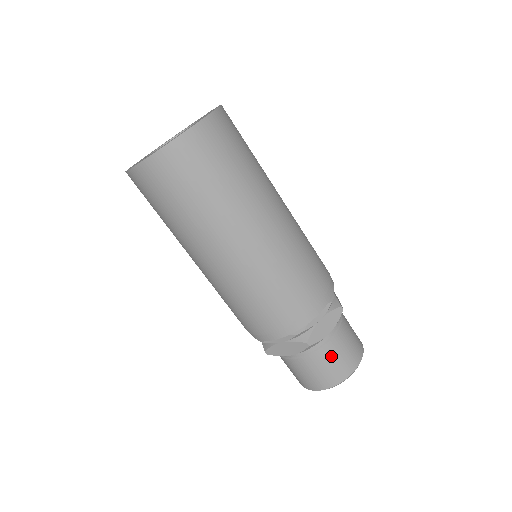
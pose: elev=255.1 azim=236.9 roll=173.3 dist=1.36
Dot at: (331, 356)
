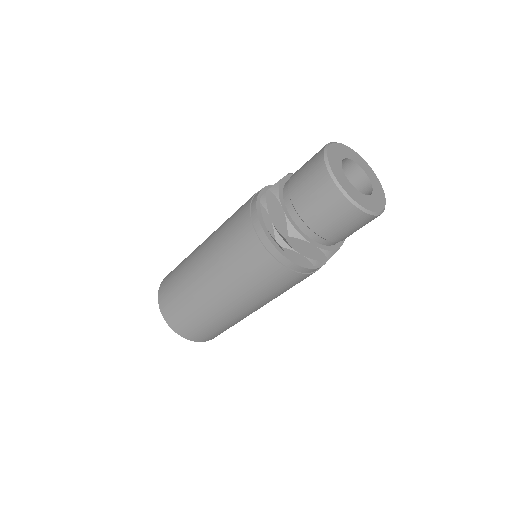
Dot at: (300, 170)
